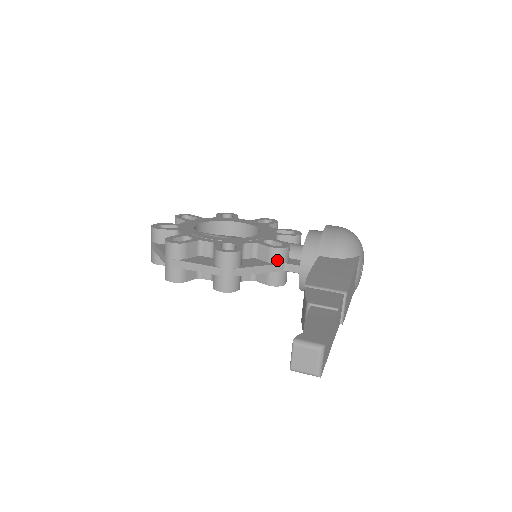
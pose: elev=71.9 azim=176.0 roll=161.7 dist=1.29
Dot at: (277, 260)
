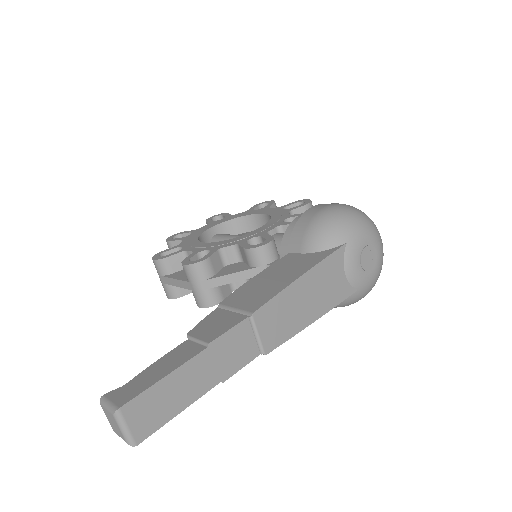
Dot at: (255, 262)
